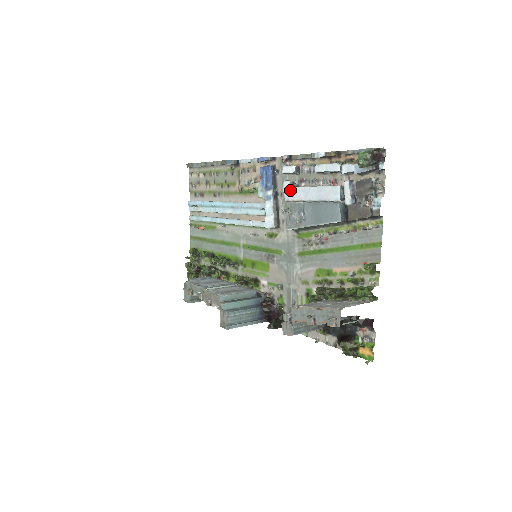
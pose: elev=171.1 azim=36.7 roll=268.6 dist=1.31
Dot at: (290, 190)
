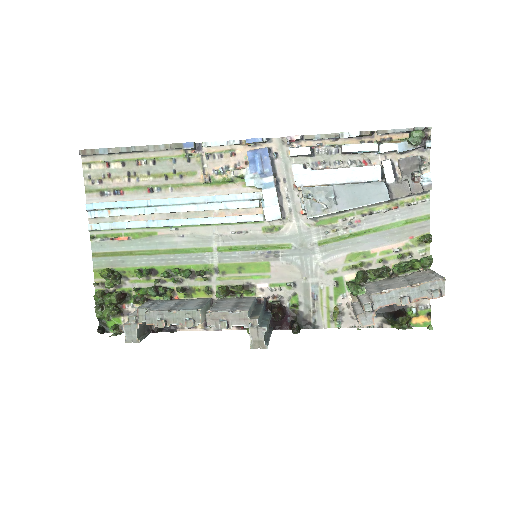
Dot at: (306, 174)
